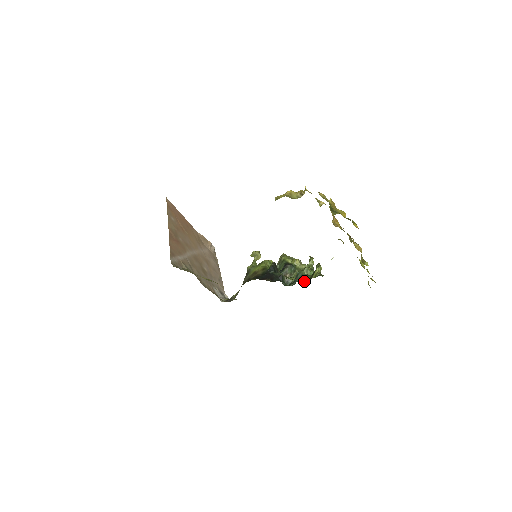
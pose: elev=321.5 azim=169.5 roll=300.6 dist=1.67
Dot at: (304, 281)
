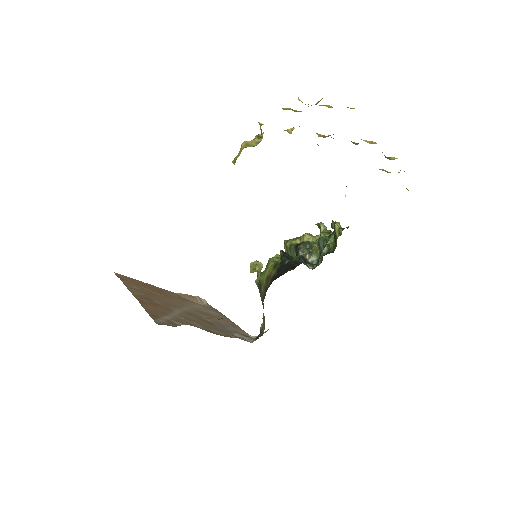
Dot at: (330, 250)
